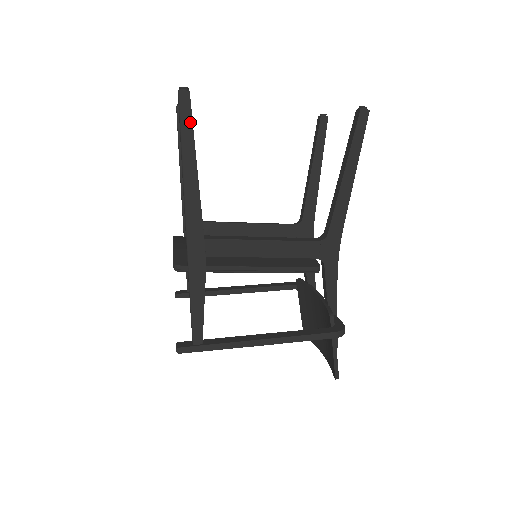
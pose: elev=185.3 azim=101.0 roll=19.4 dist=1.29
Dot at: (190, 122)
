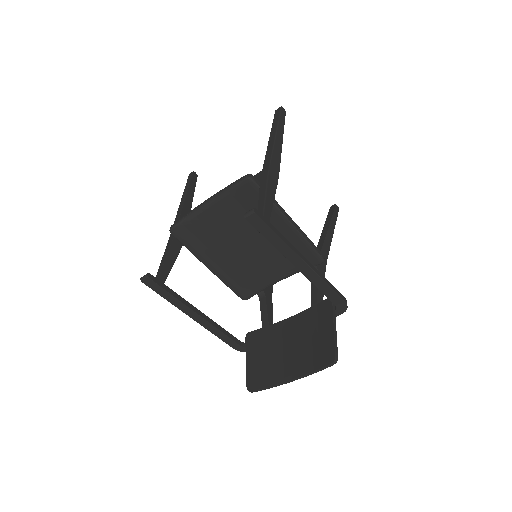
Dot at: (284, 120)
